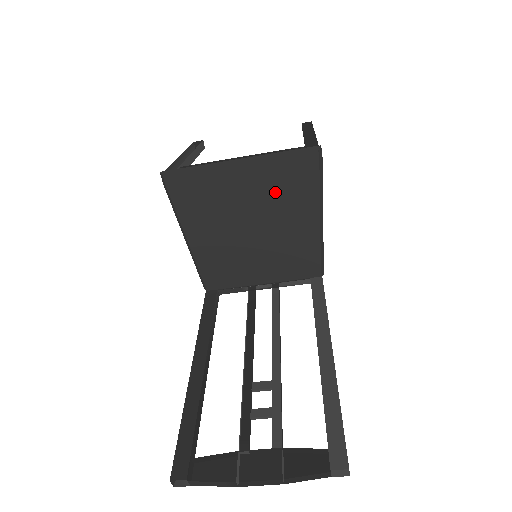
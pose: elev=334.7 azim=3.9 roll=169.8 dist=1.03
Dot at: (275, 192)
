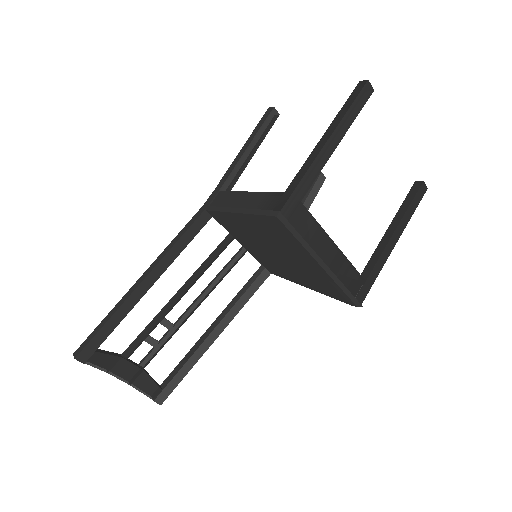
Dot at: (313, 276)
